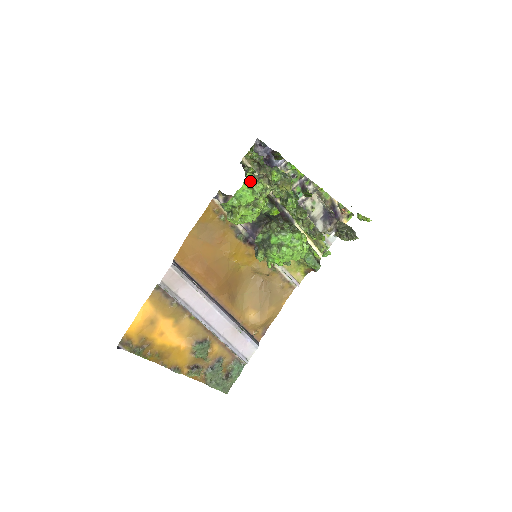
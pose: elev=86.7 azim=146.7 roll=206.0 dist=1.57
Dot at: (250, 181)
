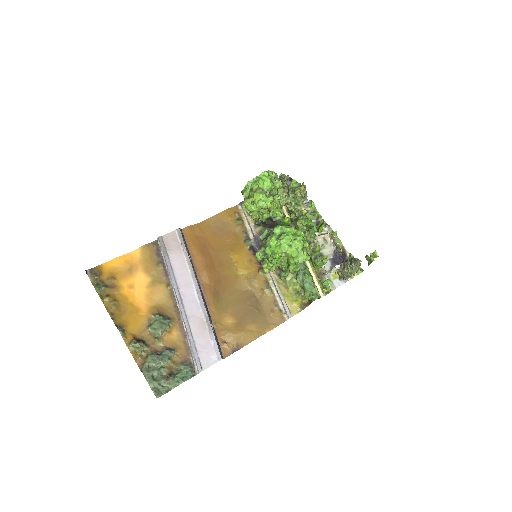
Dot at: (272, 177)
